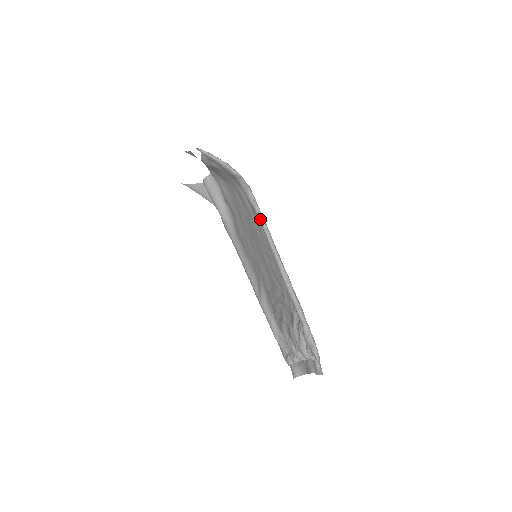
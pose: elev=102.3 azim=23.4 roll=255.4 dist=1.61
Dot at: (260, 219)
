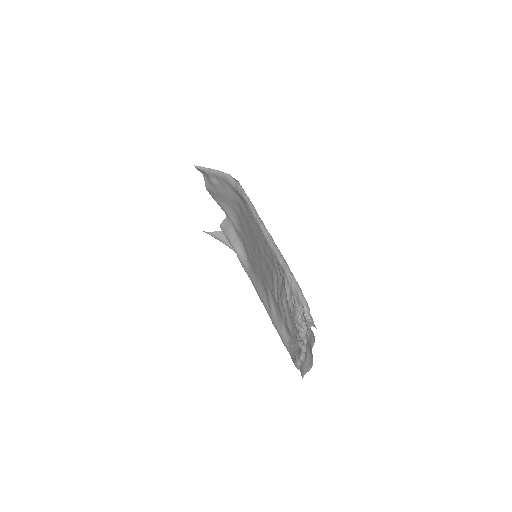
Dot at: (245, 200)
